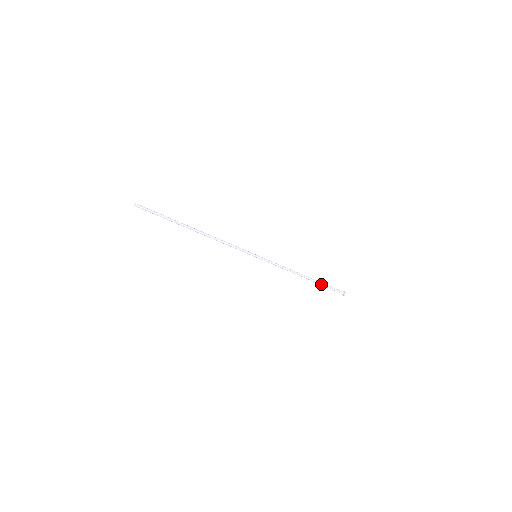
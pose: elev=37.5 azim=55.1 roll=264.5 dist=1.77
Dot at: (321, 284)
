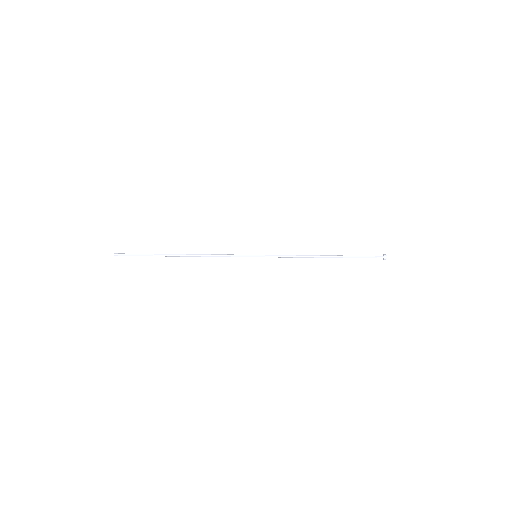
Dot at: (348, 257)
